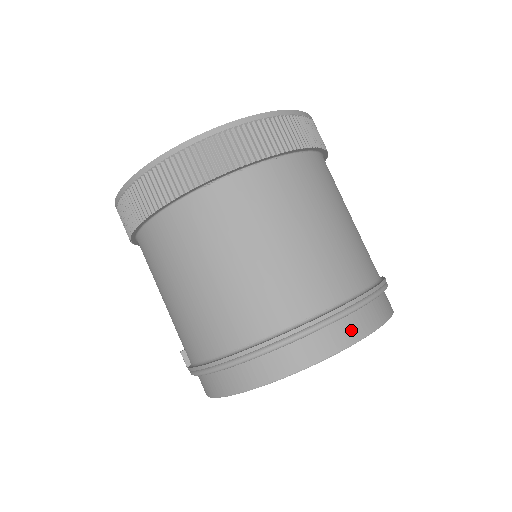
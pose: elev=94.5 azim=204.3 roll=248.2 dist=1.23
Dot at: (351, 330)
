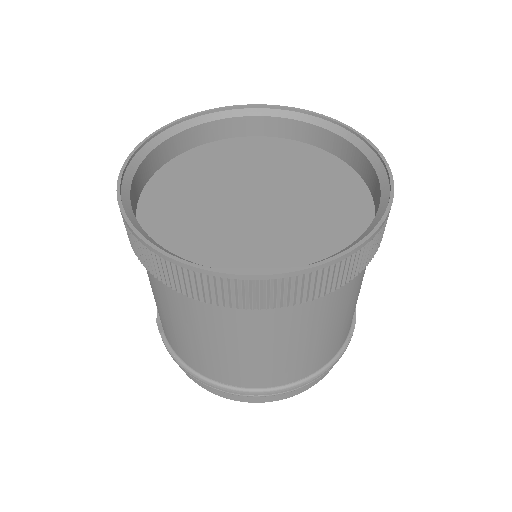
Dot at: occluded
